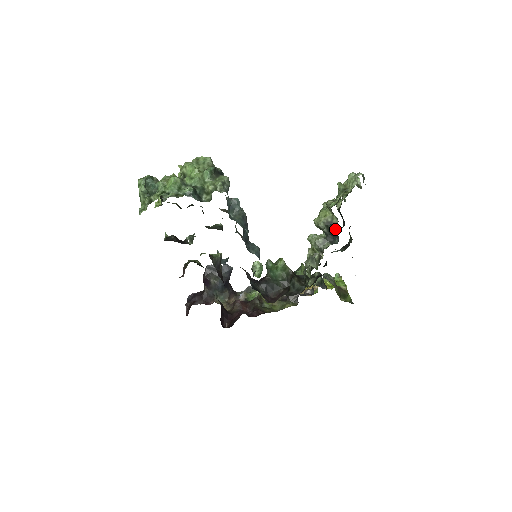
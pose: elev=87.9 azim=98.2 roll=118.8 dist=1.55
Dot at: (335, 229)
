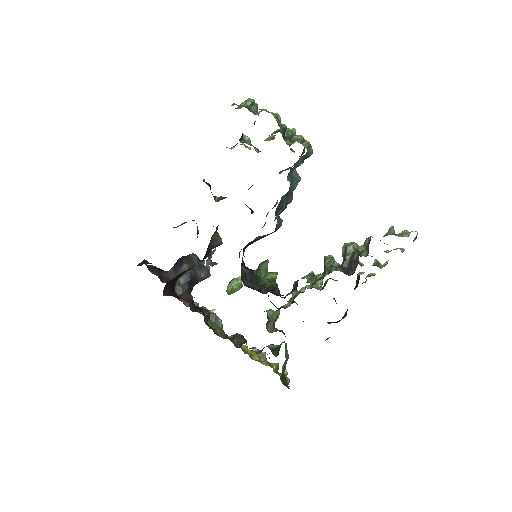
Dot at: (358, 261)
